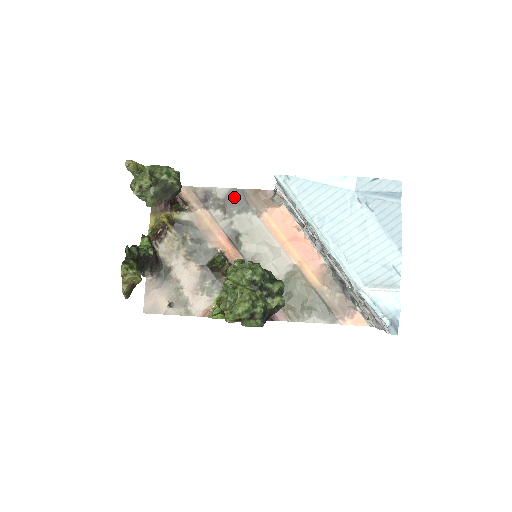
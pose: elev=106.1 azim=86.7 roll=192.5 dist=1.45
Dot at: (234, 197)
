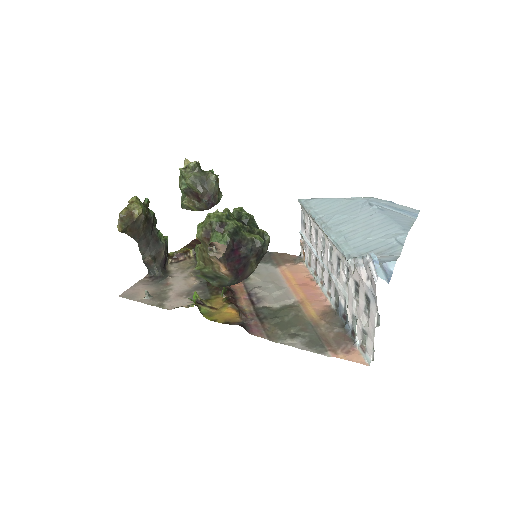
Dot at: occluded
